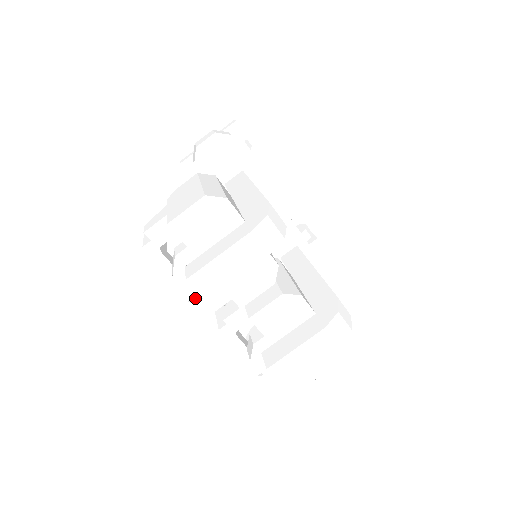
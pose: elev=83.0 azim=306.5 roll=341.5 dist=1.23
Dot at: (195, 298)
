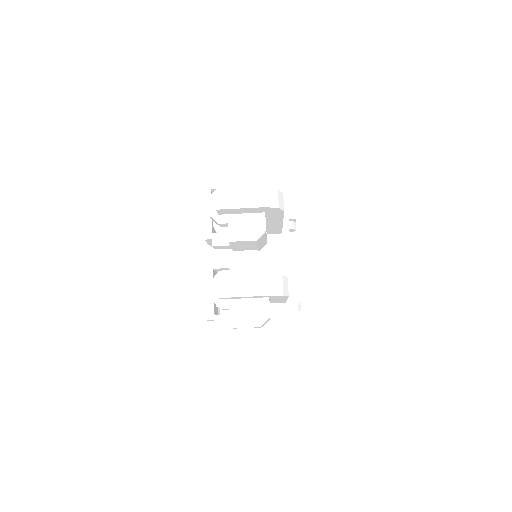
Dot at: (208, 232)
